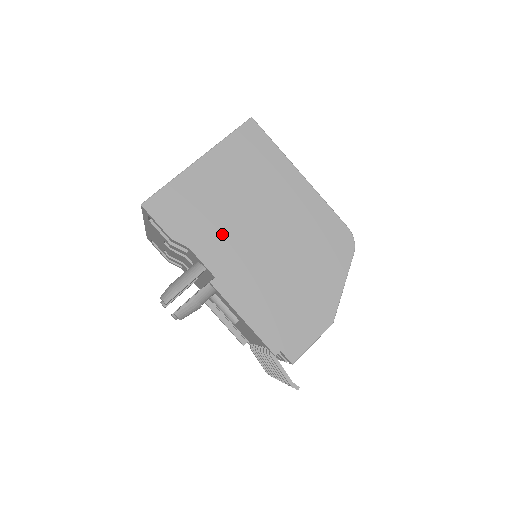
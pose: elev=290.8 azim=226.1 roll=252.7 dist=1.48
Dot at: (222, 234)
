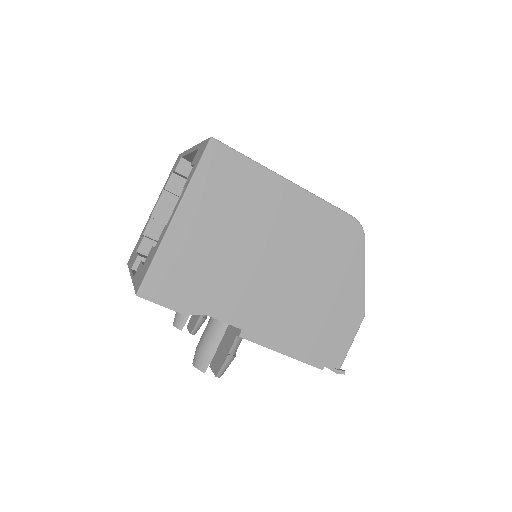
Dot at: (232, 285)
